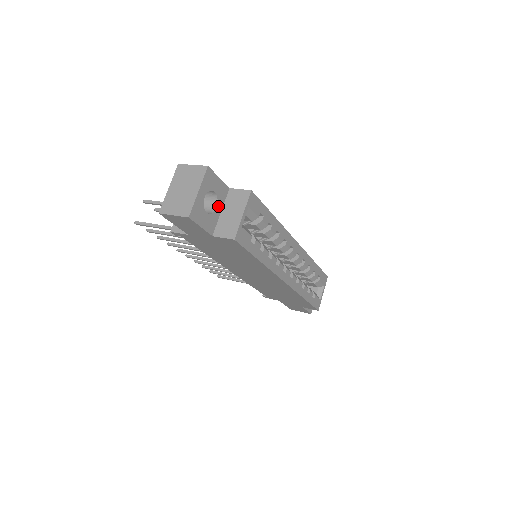
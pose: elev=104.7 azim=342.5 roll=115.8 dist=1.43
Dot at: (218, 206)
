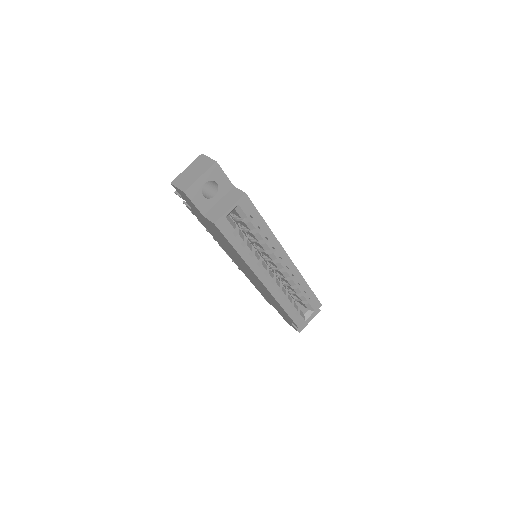
Dot at: (217, 195)
